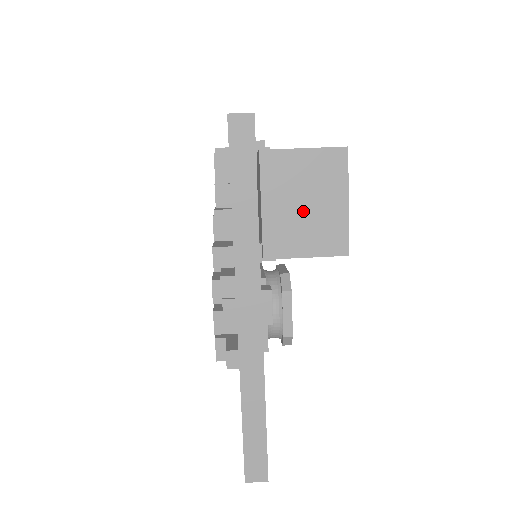
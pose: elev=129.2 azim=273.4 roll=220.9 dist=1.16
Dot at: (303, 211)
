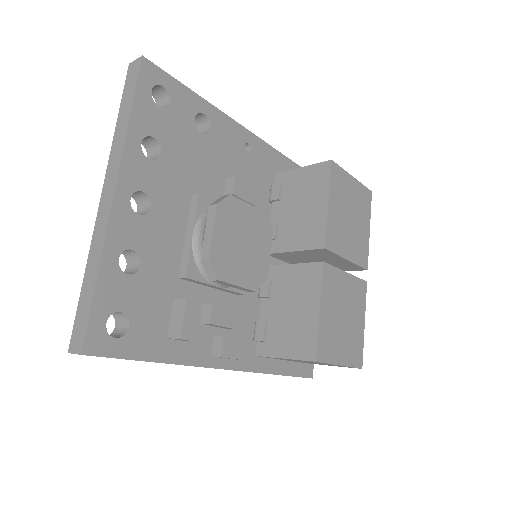
Dot at: occluded
